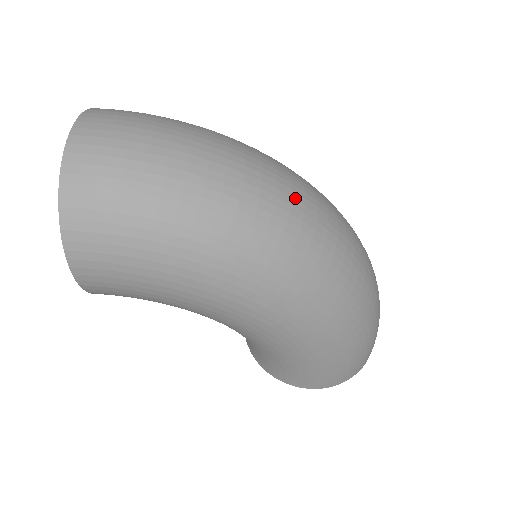
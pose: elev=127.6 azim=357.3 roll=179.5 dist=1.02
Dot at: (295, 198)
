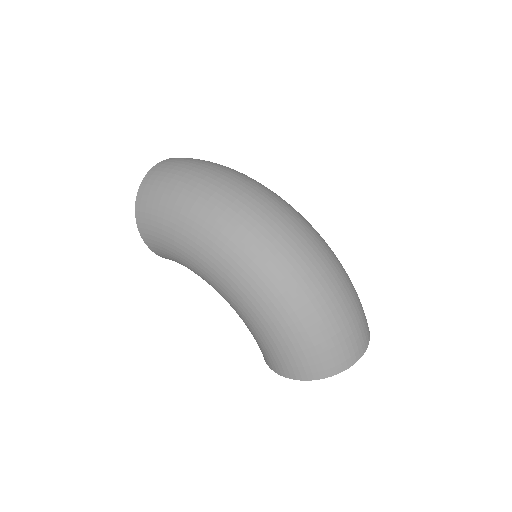
Dot at: (252, 203)
